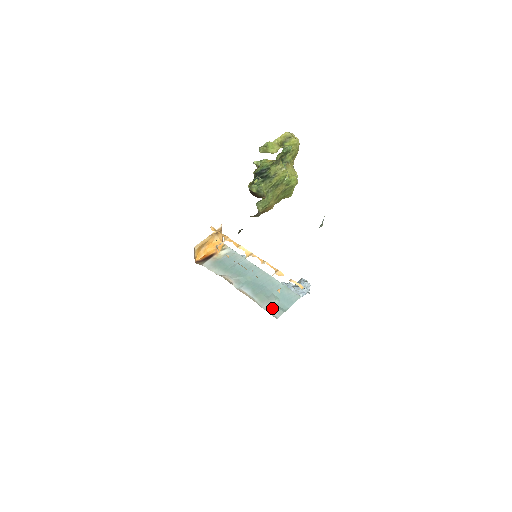
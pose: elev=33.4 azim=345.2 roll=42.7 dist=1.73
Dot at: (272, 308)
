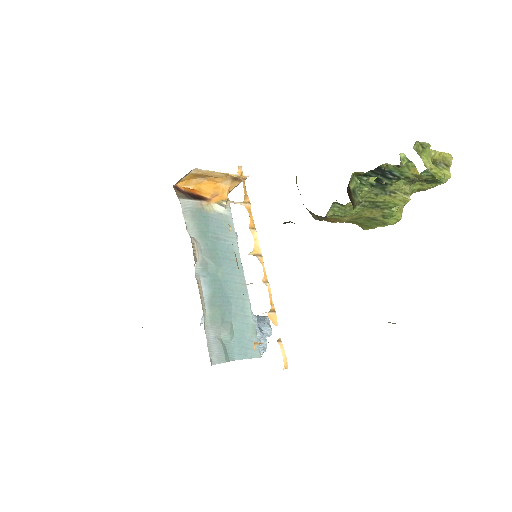
Dot at: (217, 343)
